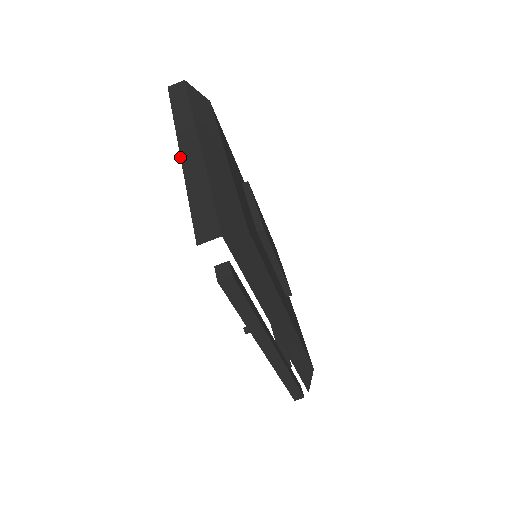
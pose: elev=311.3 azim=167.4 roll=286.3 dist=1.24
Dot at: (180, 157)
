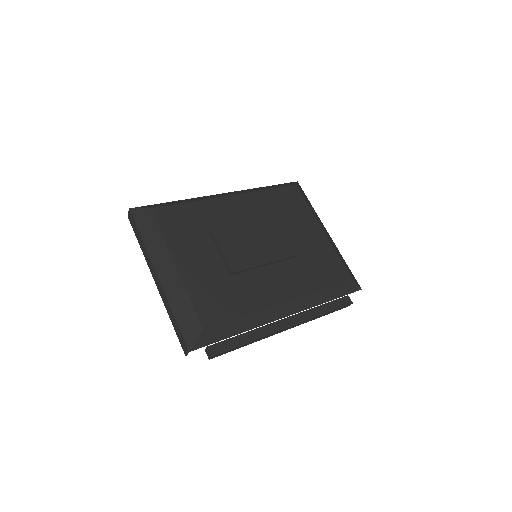
Dot at: (157, 288)
